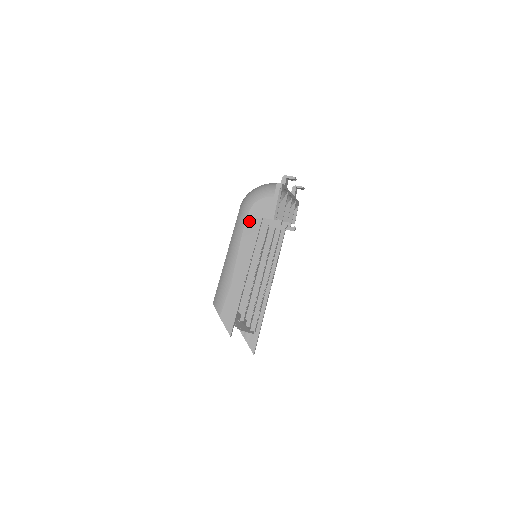
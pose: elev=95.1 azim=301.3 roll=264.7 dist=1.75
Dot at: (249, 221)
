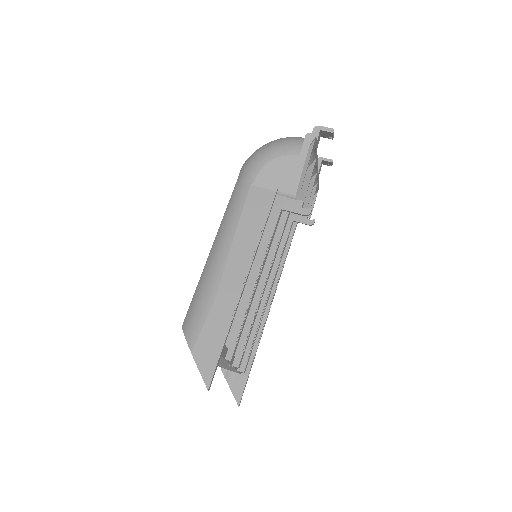
Dot at: (254, 193)
